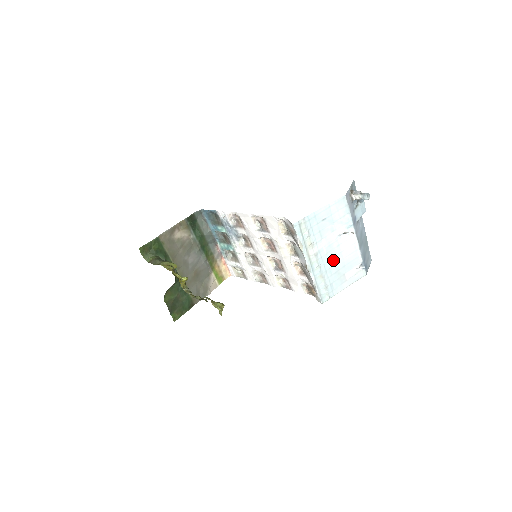
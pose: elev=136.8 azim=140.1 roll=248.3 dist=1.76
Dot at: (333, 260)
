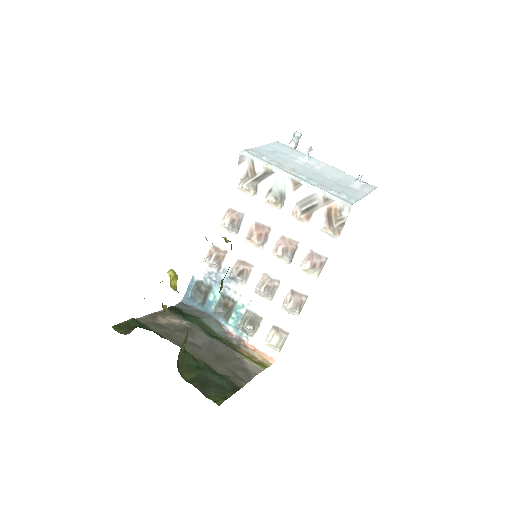
Dot at: (320, 176)
